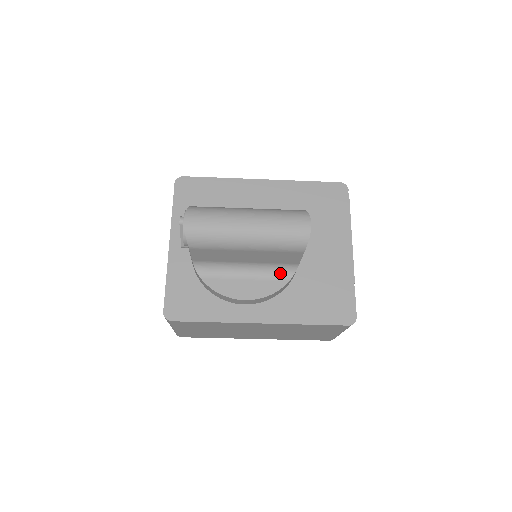
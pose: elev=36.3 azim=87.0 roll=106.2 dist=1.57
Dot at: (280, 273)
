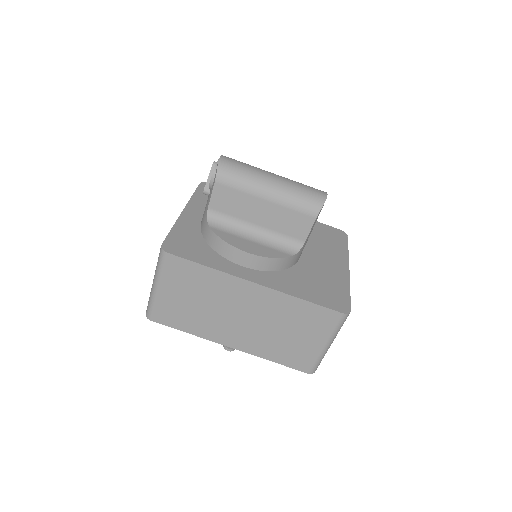
Dot at: (285, 247)
